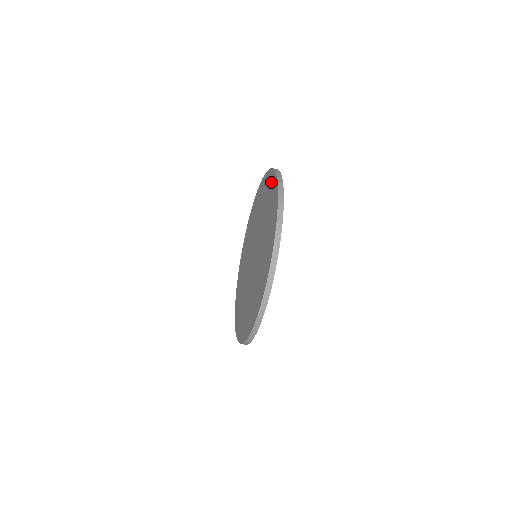
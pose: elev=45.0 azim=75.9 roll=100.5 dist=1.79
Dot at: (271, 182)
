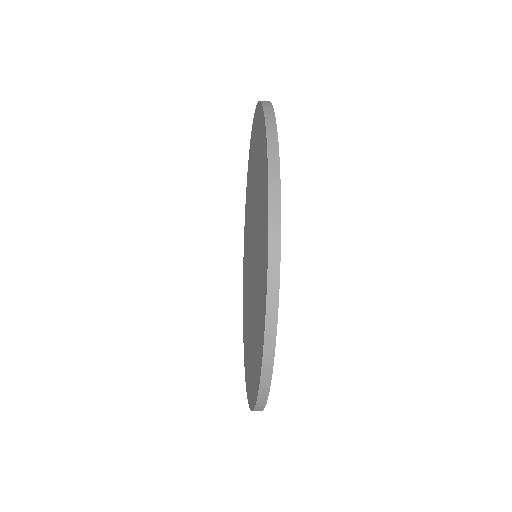
Dot at: occluded
